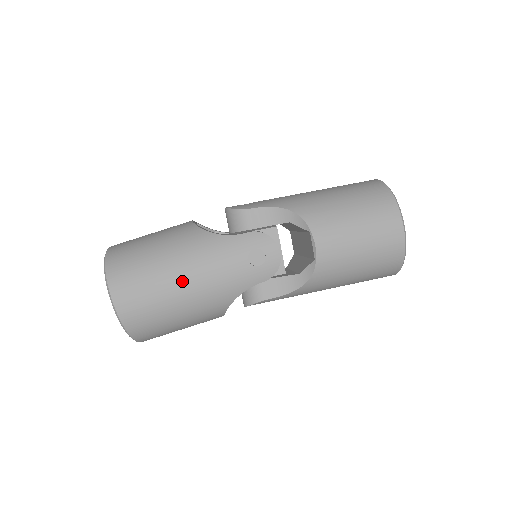
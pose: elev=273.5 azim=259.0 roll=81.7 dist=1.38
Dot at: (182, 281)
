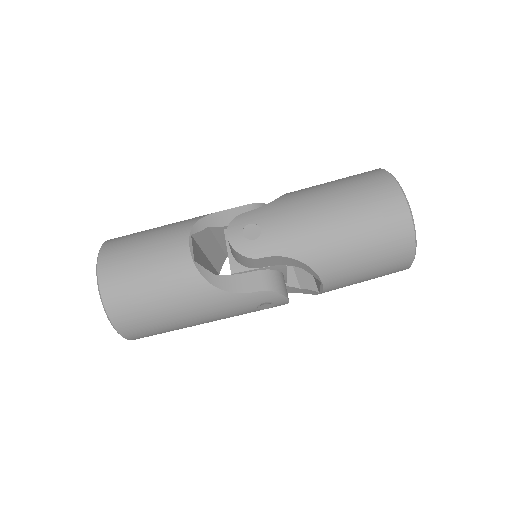
Dot at: (192, 323)
